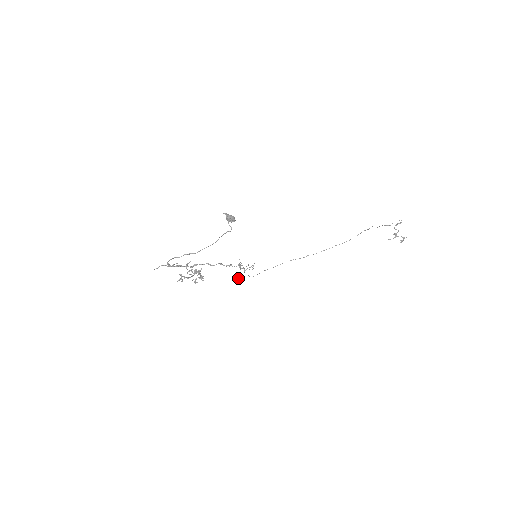
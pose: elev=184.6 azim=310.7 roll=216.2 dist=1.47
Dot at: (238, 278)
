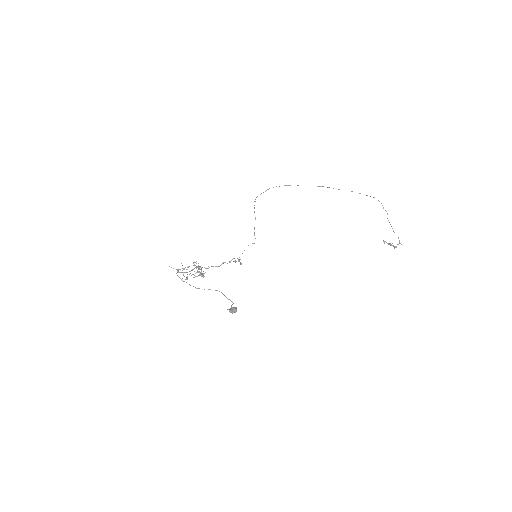
Dot at: (235, 261)
